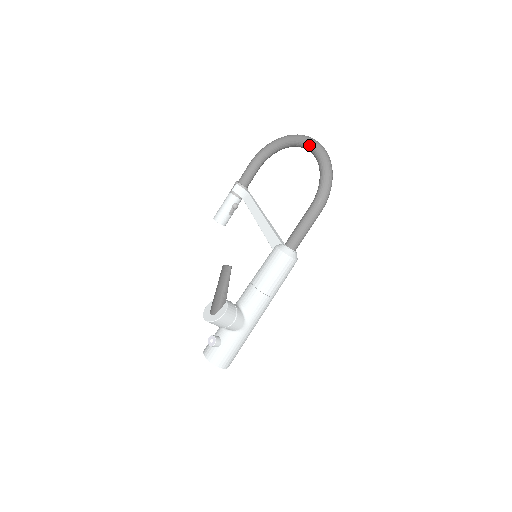
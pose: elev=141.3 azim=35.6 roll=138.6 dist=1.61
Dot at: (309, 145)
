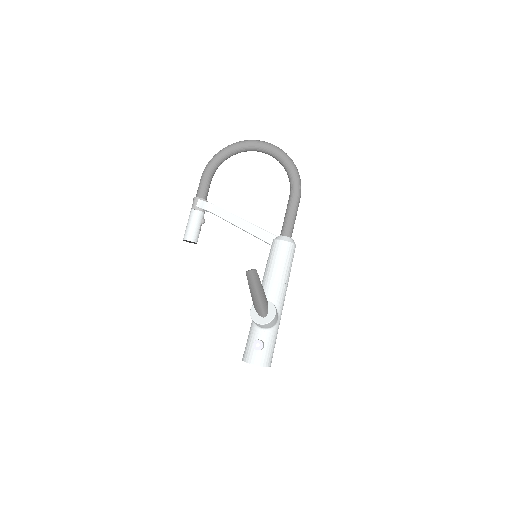
Dot at: (264, 147)
